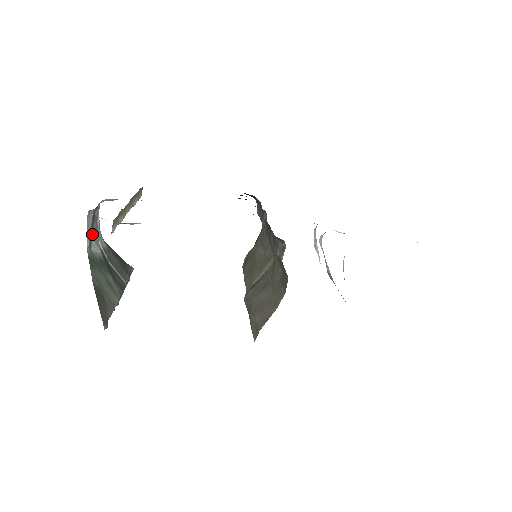
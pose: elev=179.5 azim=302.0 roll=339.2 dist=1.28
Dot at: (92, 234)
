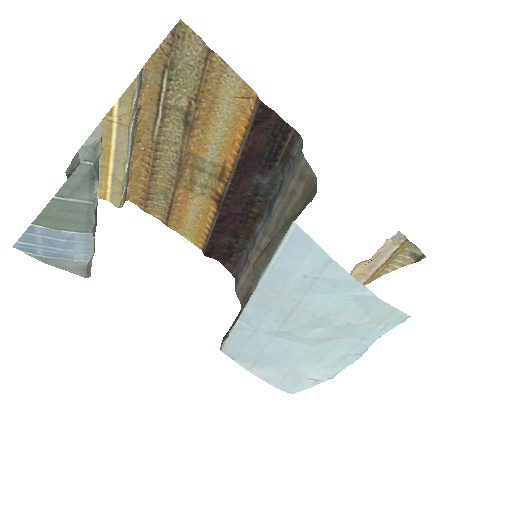
Dot at: occluded
